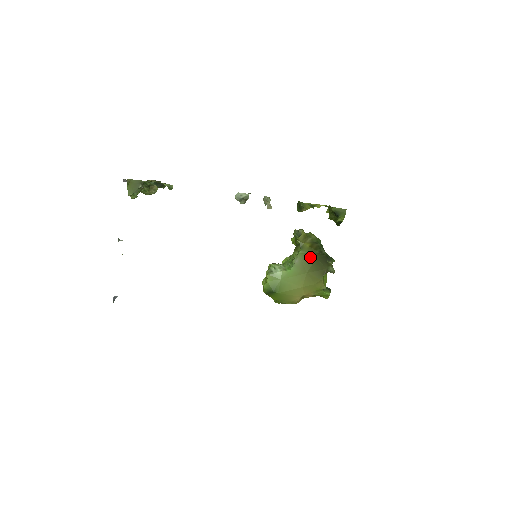
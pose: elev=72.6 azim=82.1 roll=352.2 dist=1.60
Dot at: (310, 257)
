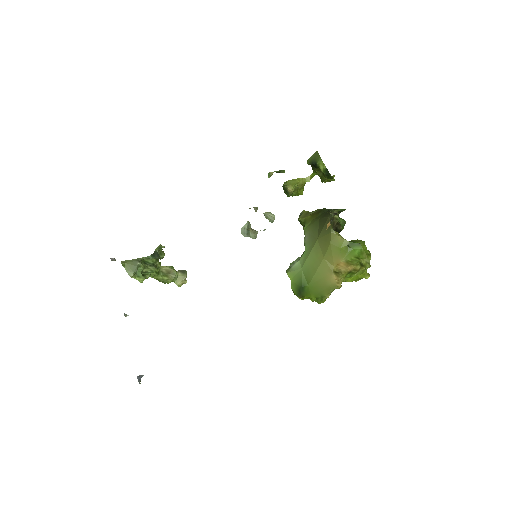
Dot at: (314, 223)
